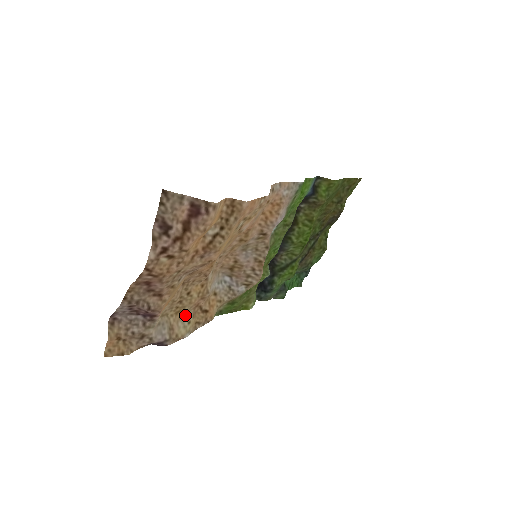
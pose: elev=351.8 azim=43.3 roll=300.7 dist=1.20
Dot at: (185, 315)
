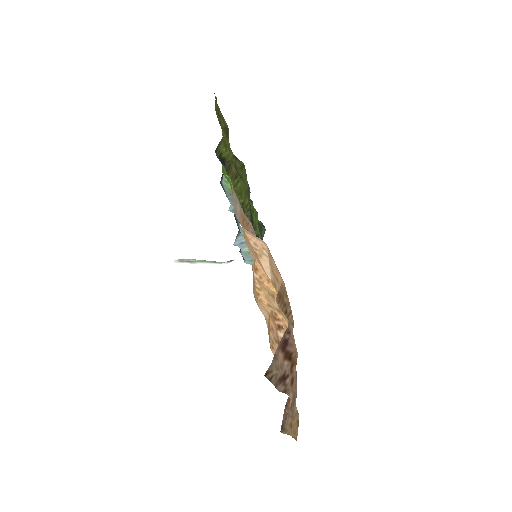
Dot at: occluded
